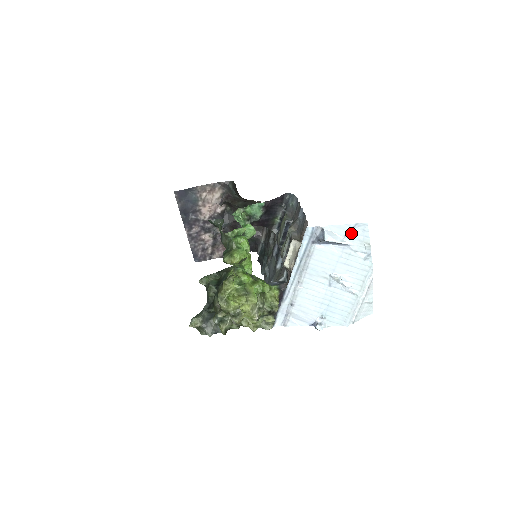
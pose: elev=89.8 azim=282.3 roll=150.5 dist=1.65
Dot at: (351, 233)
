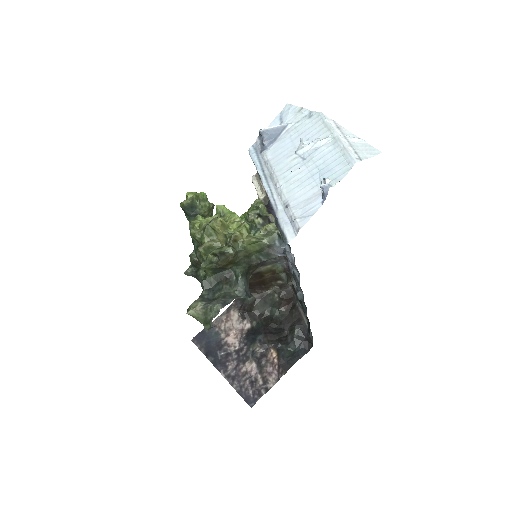
Dot at: (283, 119)
